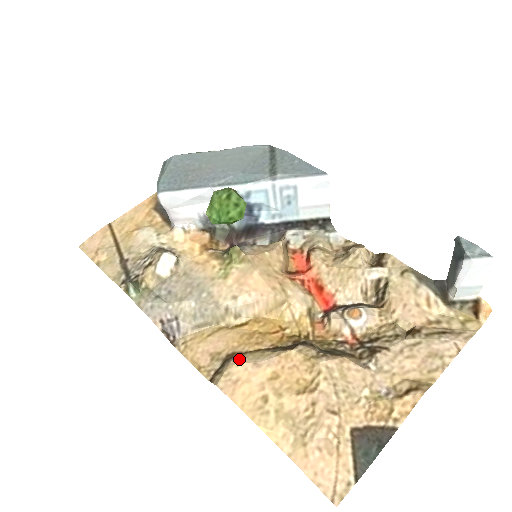
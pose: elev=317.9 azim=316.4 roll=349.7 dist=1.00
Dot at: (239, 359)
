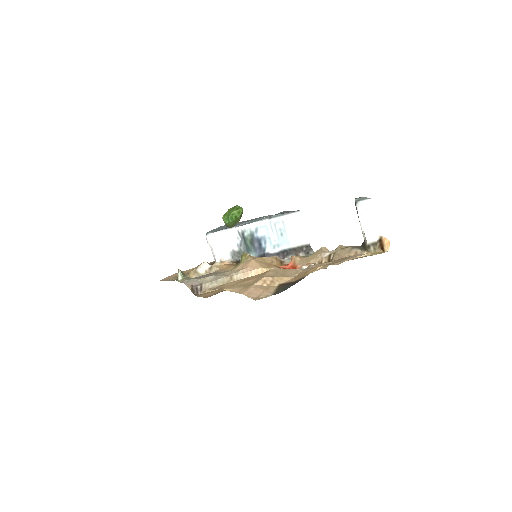
Dot at: occluded
